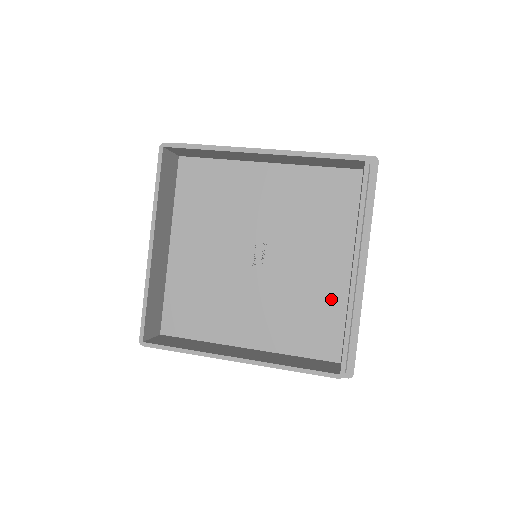
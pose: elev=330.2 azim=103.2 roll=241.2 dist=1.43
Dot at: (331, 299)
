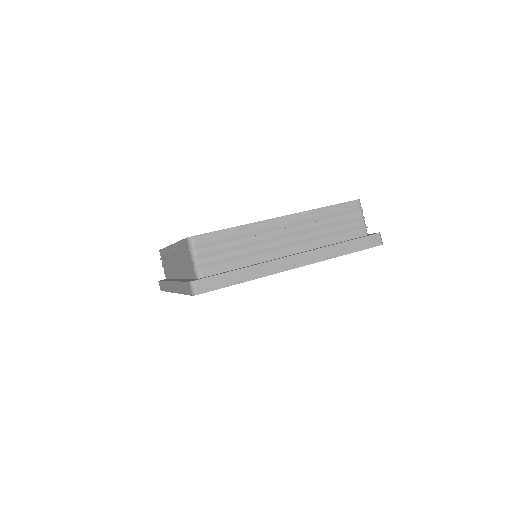
Dot at: occluded
